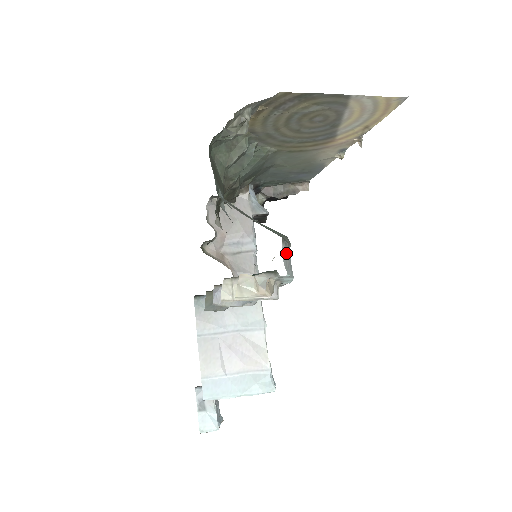
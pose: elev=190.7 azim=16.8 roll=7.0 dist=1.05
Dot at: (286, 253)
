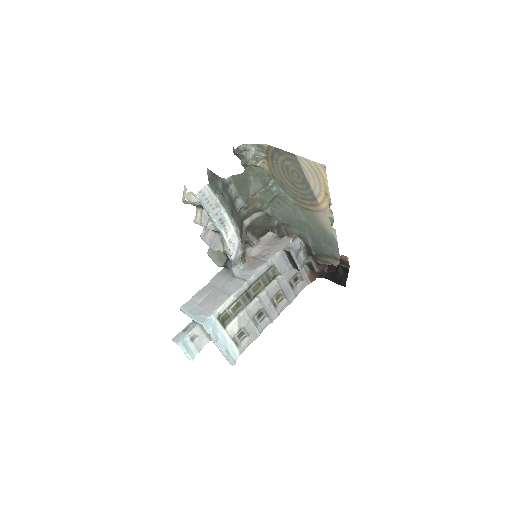
Dot at: (209, 193)
